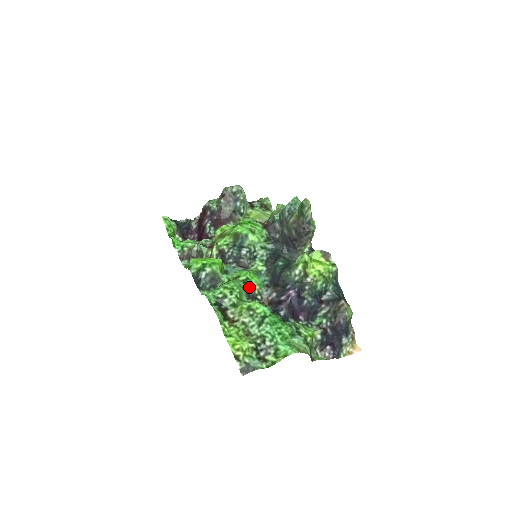
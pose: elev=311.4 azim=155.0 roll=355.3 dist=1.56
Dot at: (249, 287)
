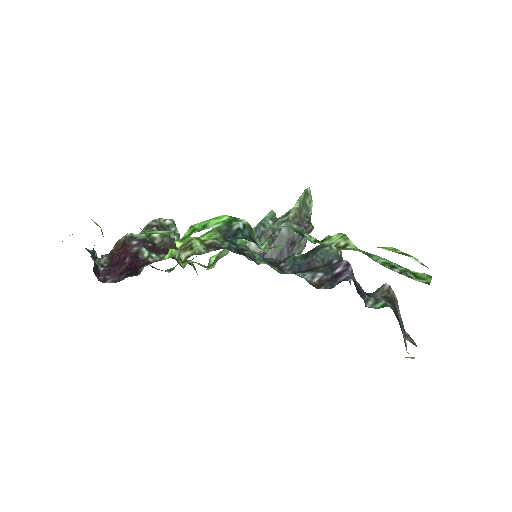
Dot at: occluded
